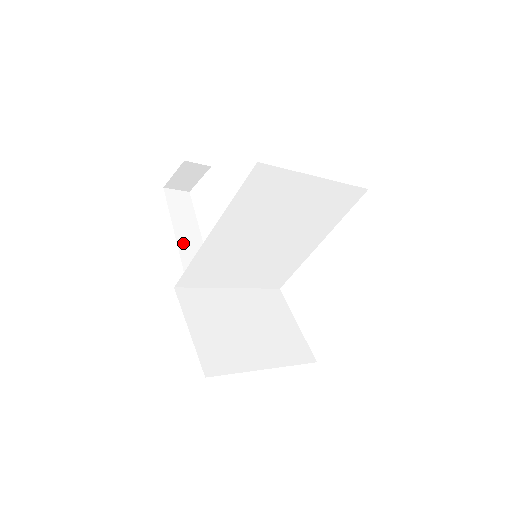
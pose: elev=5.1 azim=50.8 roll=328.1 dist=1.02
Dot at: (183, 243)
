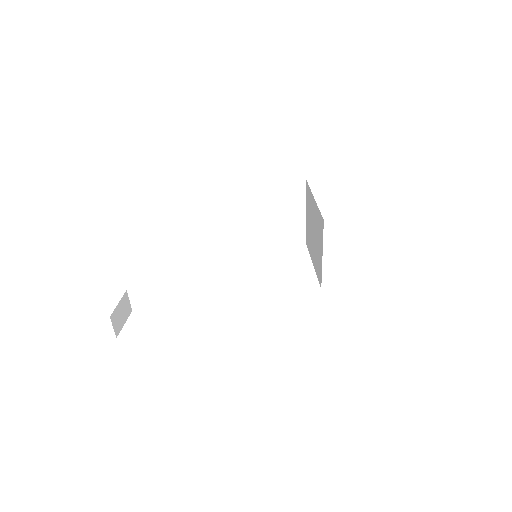
Dot at: occluded
